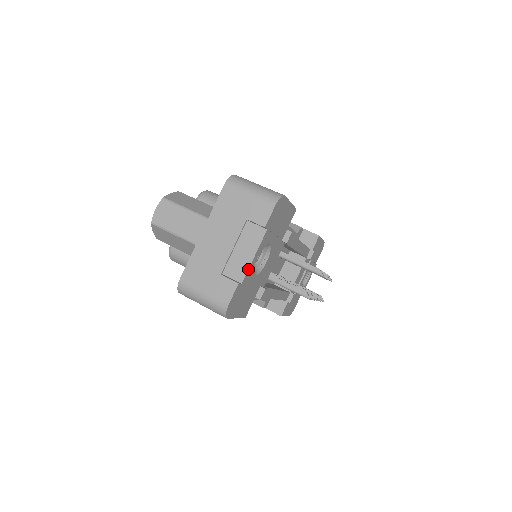
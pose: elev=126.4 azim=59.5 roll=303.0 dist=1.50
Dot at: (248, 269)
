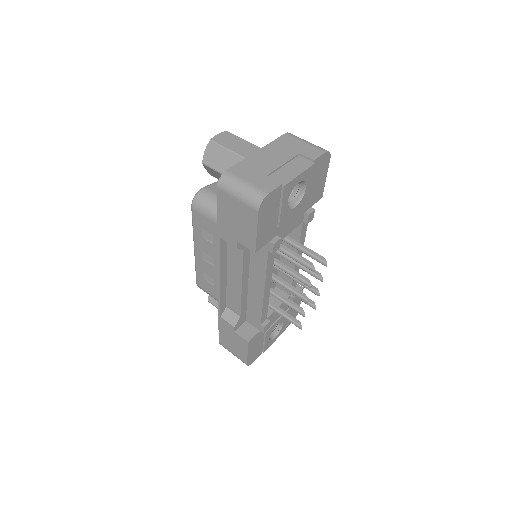
Dot at: (292, 179)
